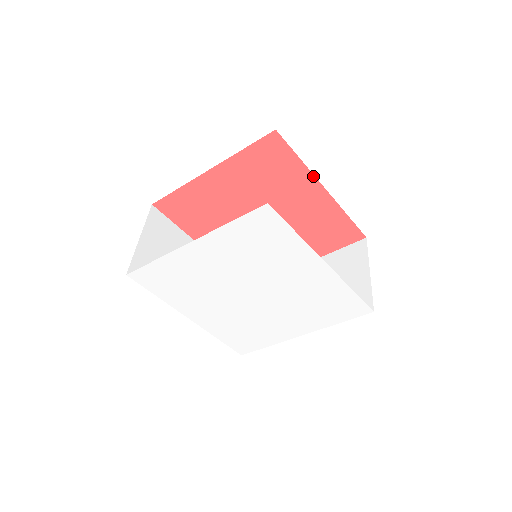
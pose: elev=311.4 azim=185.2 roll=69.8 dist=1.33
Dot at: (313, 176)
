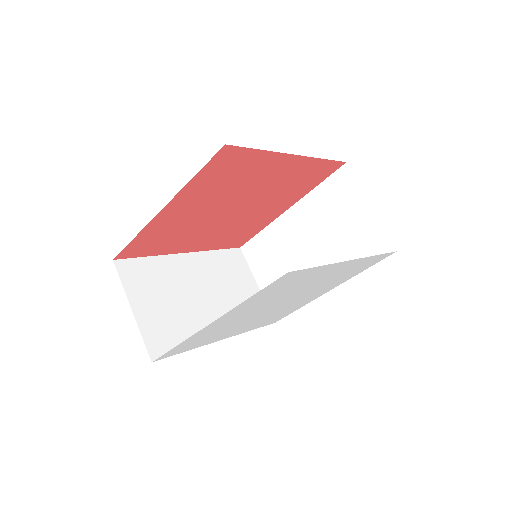
Dot at: (280, 154)
